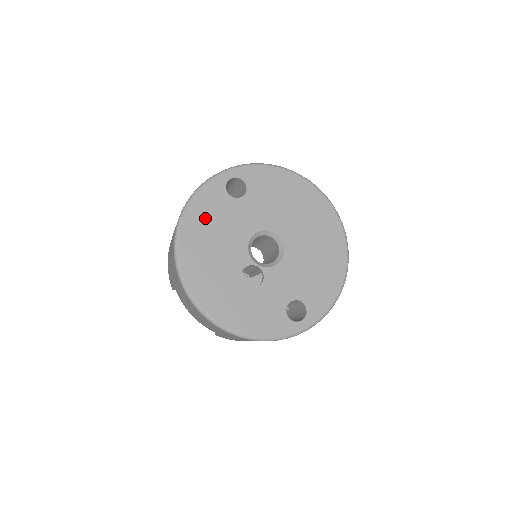
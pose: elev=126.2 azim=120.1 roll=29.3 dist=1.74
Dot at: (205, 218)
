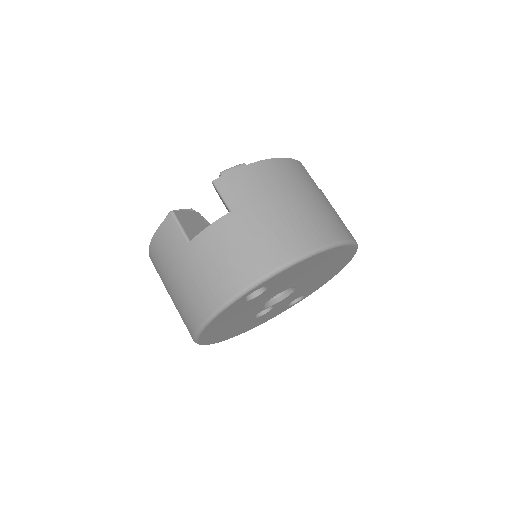
Dot at: (223, 321)
